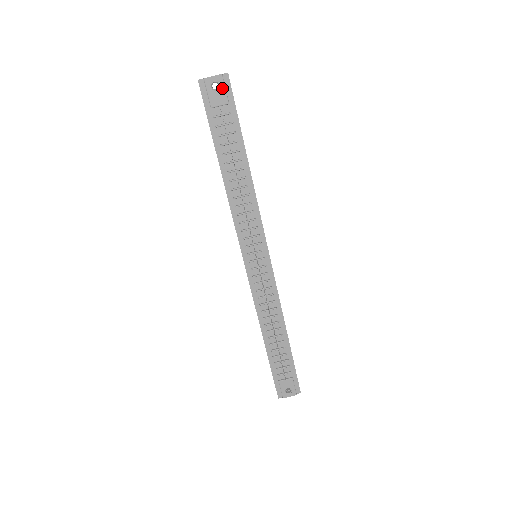
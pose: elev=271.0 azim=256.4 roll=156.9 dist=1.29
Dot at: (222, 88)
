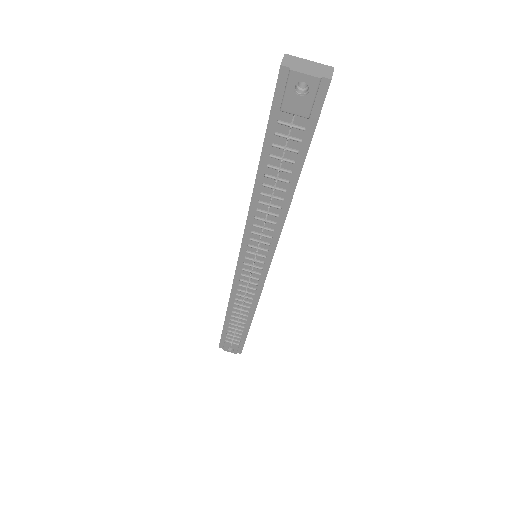
Dot at: (310, 95)
